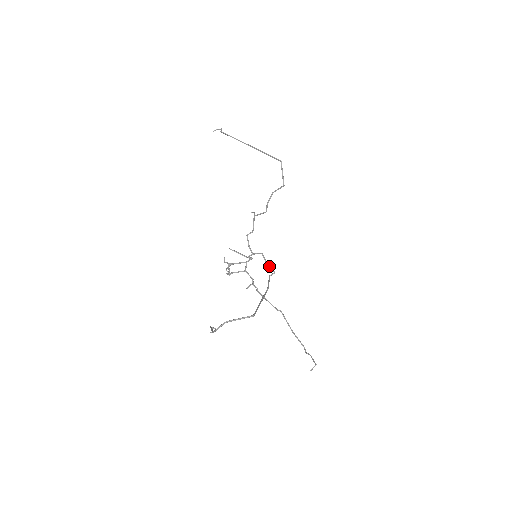
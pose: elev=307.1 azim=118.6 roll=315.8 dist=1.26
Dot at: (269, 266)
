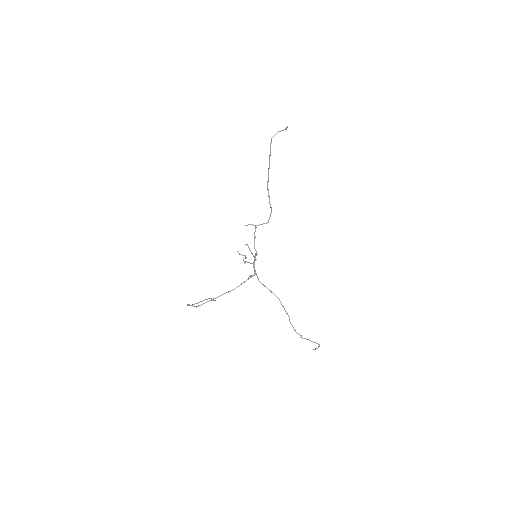
Dot at: (254, 268)
